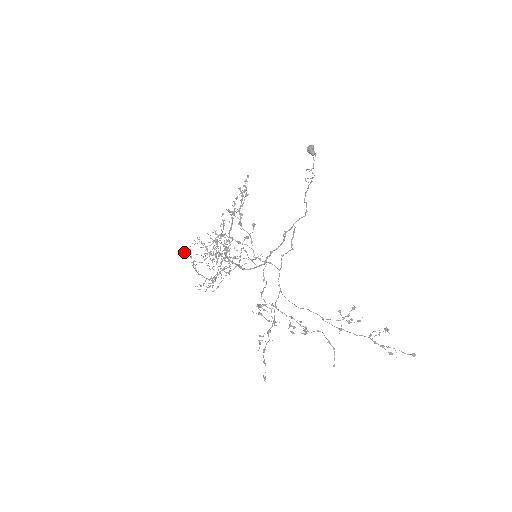
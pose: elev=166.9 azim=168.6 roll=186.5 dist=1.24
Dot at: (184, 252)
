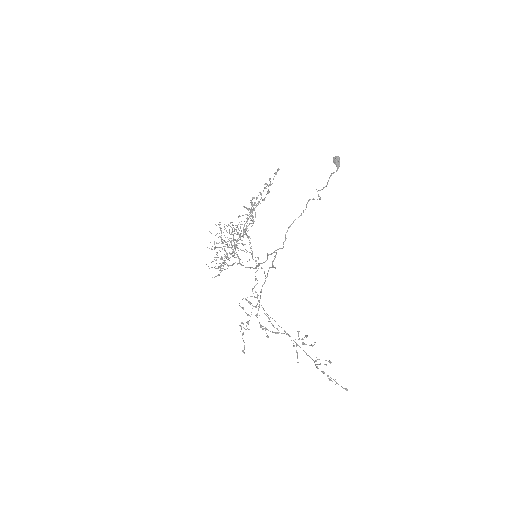
Dot at: (216, 225)
